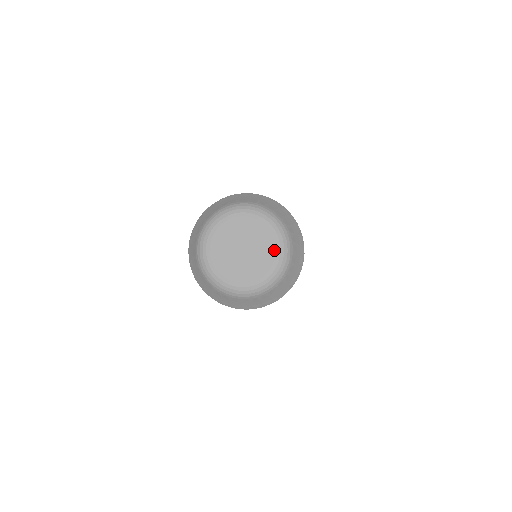
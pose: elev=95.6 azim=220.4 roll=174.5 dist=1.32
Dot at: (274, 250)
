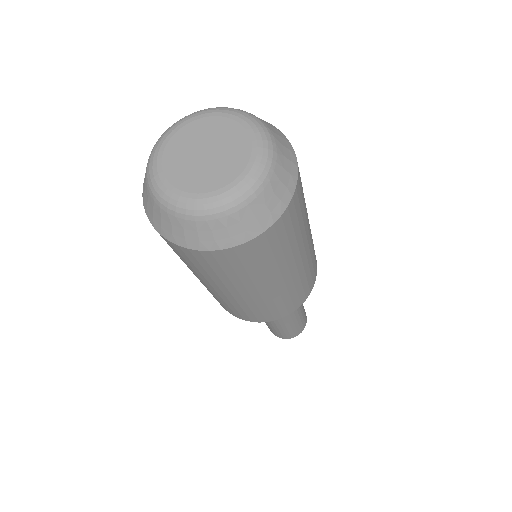
Dot at: (248, 151)
